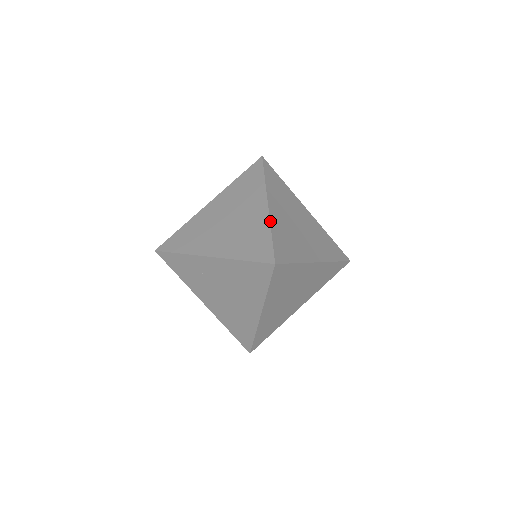
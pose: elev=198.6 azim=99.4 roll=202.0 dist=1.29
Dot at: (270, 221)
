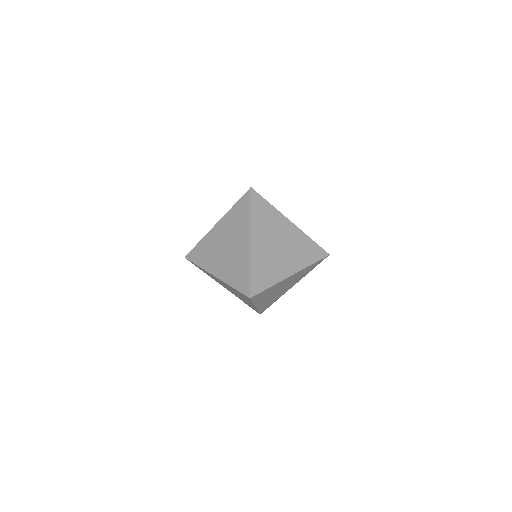
Dot at: (250, 258)
